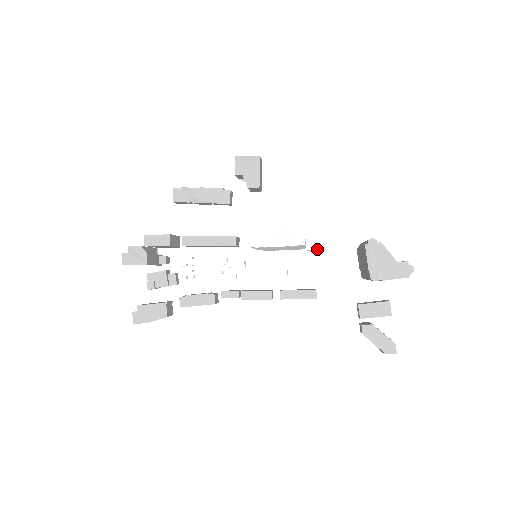
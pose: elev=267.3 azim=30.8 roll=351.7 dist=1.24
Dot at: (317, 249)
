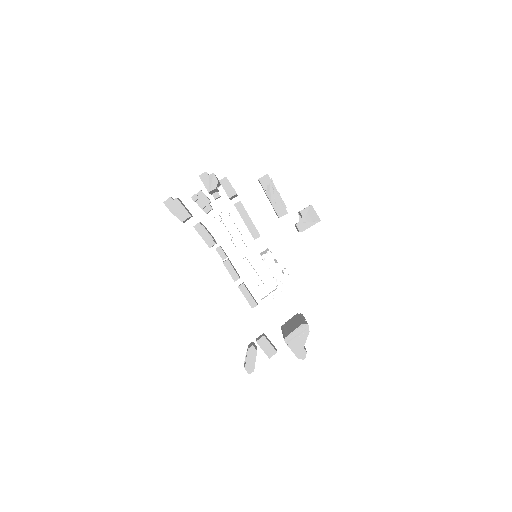
Dot at: (283, 291)
